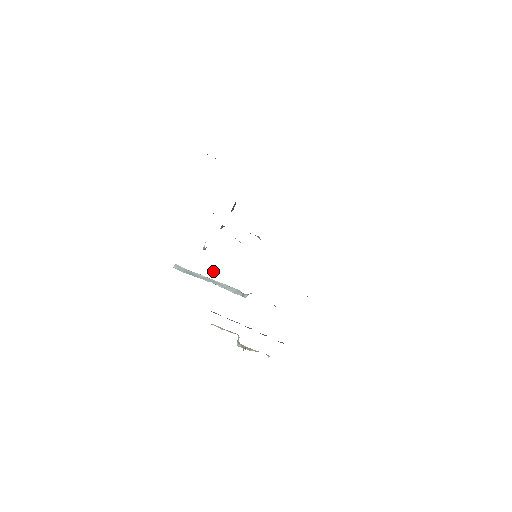
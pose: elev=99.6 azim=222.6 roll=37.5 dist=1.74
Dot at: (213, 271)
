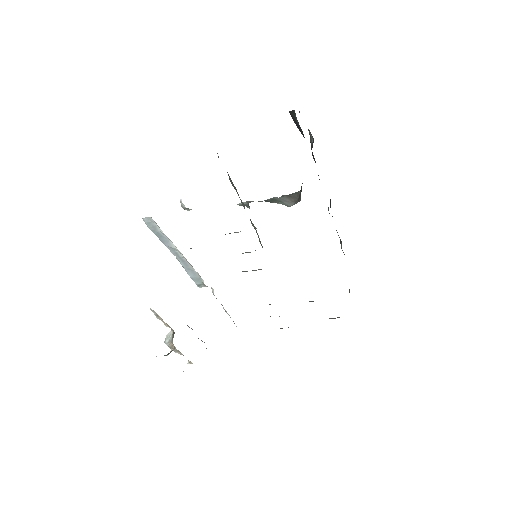
Dot at: occluded
